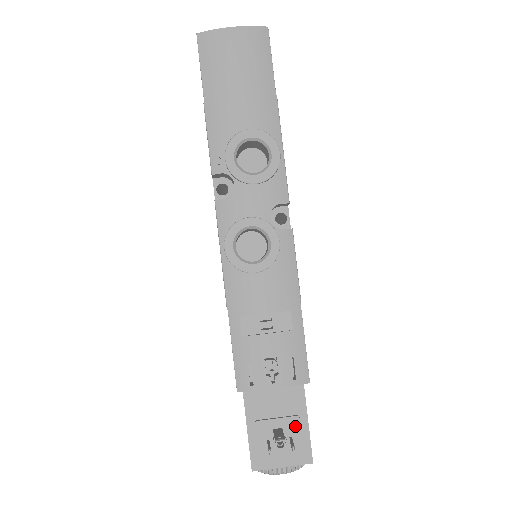
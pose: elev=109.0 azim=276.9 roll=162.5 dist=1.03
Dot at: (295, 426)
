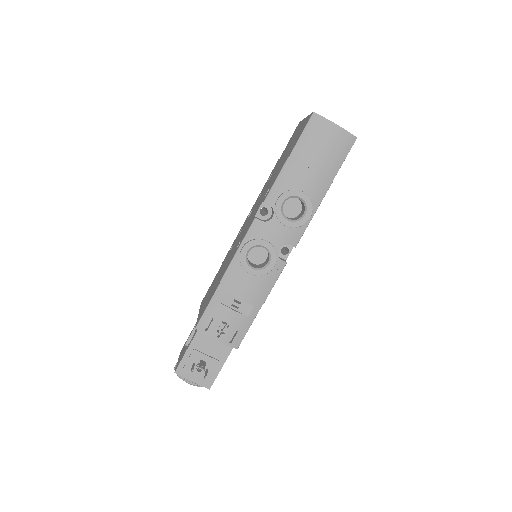
Dot at: (214, 365)
